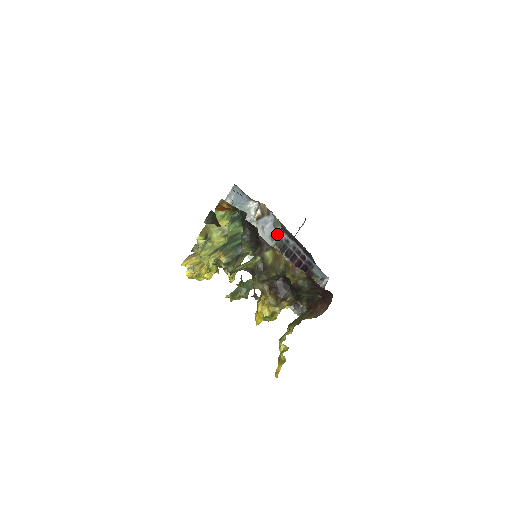
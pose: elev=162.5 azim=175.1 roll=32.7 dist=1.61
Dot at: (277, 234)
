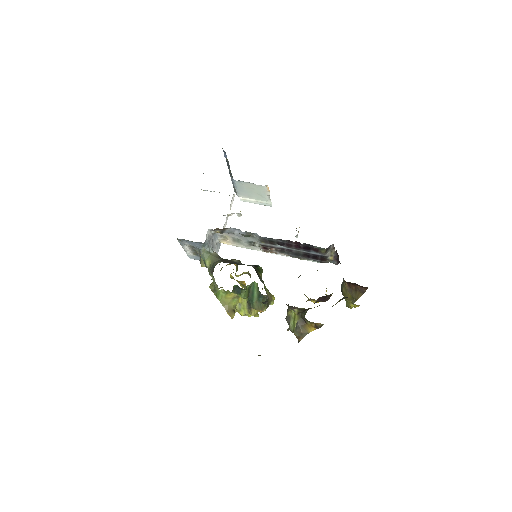
Dot at: occluded
